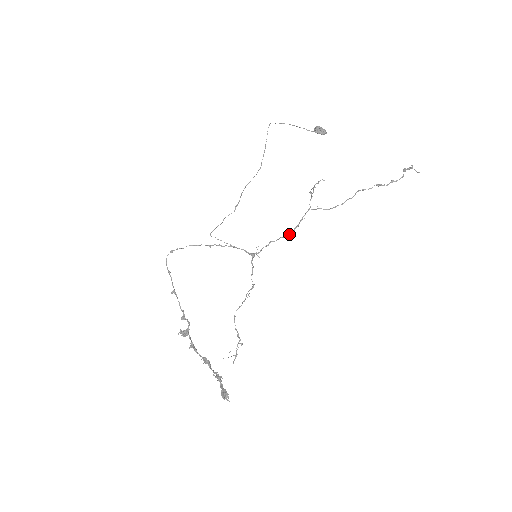
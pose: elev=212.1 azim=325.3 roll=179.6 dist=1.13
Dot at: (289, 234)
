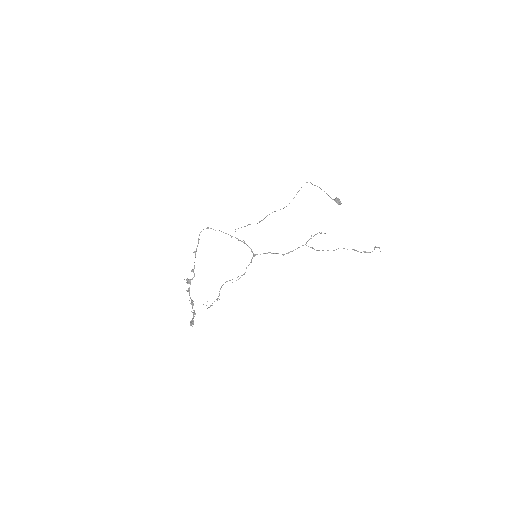
Dot at: (284, 254)
